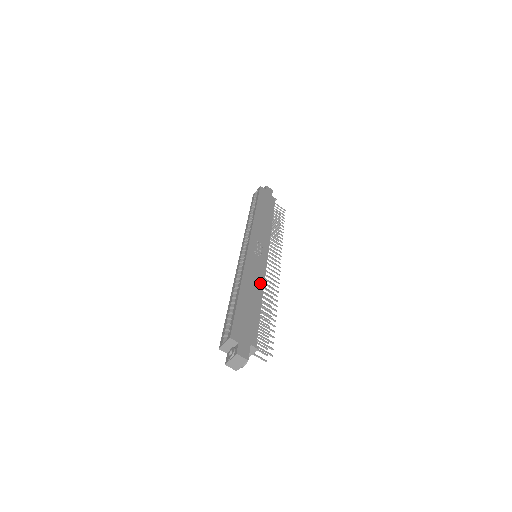
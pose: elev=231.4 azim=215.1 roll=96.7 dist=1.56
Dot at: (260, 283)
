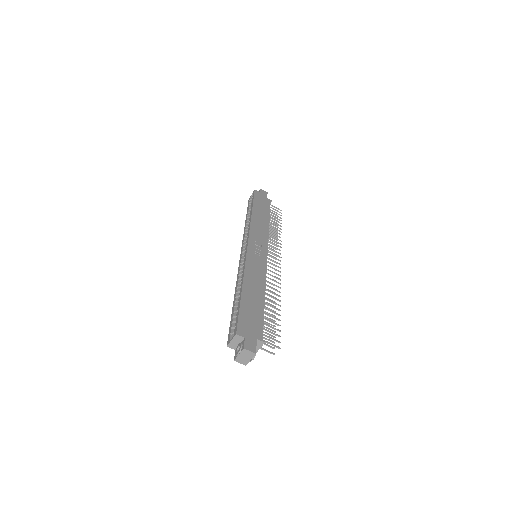
Dot at: (262, 281)
